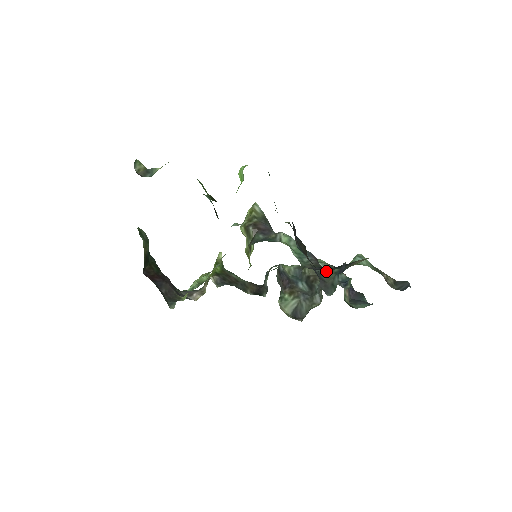
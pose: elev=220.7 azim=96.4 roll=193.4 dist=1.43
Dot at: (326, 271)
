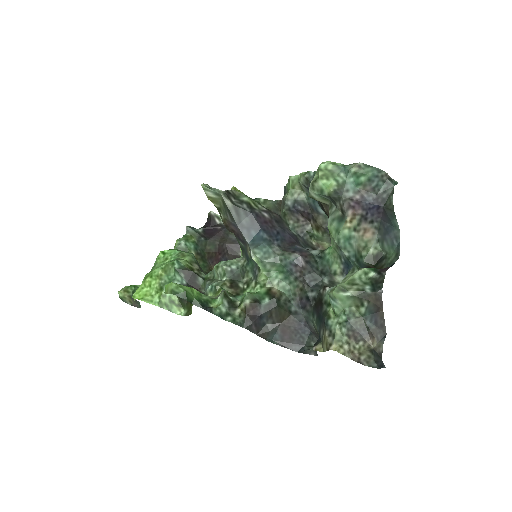
Dot at: (311, 315)
